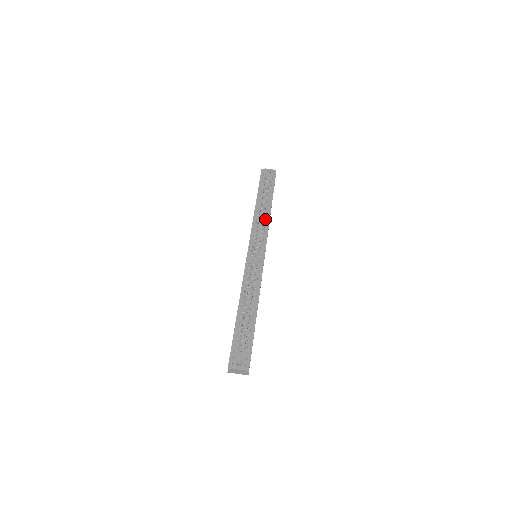
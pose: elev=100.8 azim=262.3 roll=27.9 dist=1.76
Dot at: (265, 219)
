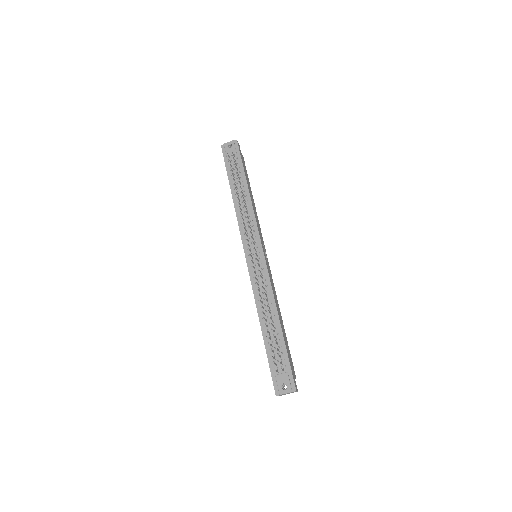
Dot at: (248, 209)
